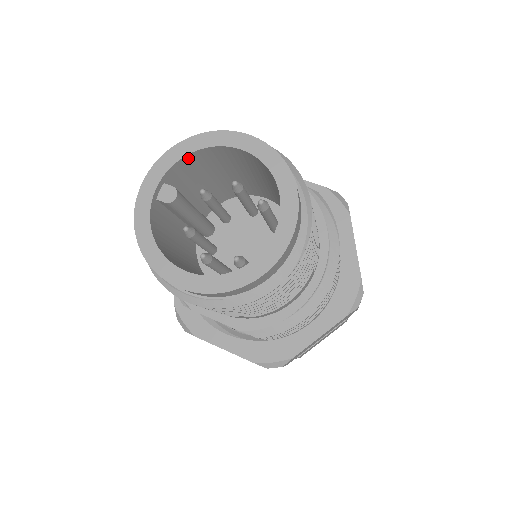
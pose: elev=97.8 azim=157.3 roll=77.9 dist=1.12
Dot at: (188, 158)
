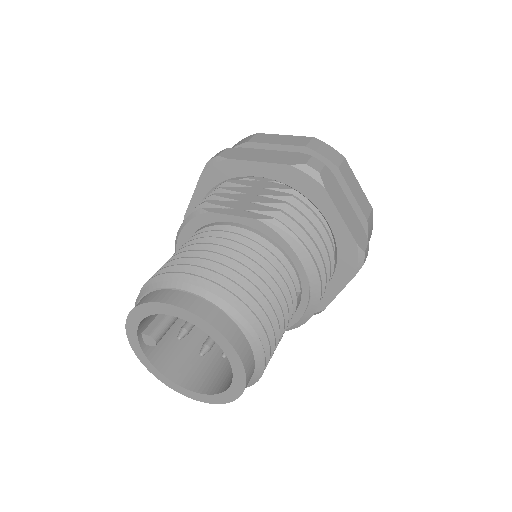
Dot at: occluded
